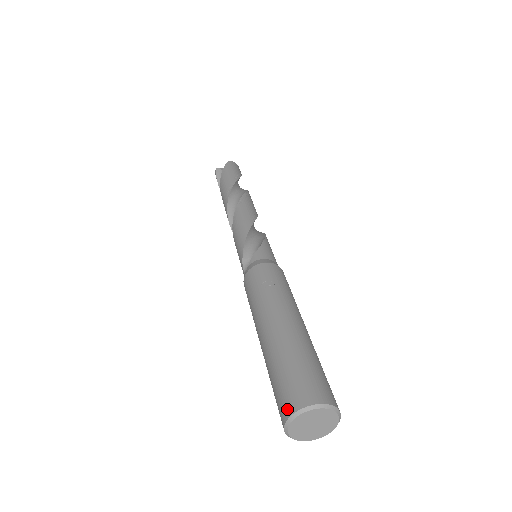
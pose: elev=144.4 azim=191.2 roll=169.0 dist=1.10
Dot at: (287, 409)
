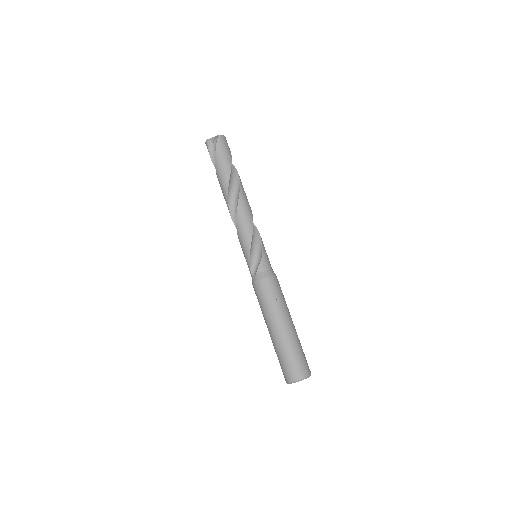
Dot at: (289, 379)
